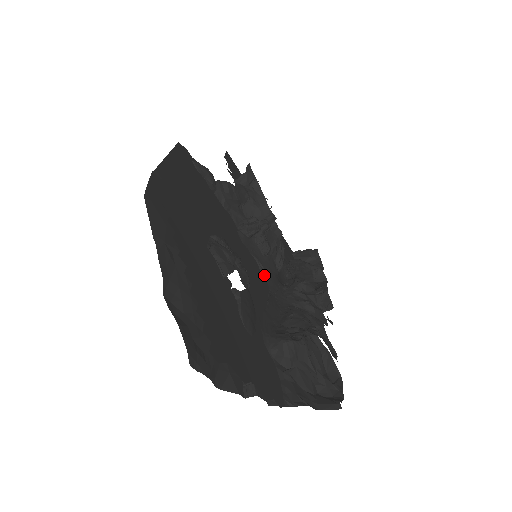
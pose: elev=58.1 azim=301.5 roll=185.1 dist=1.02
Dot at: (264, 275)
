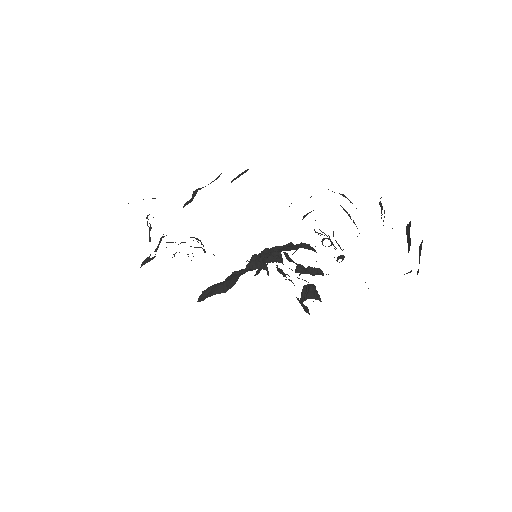
Dot at: occluded
